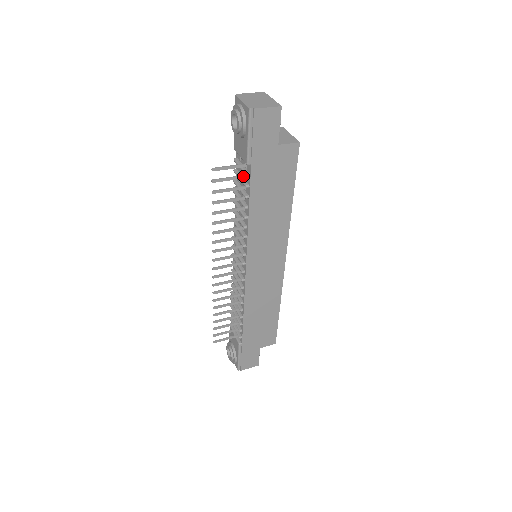
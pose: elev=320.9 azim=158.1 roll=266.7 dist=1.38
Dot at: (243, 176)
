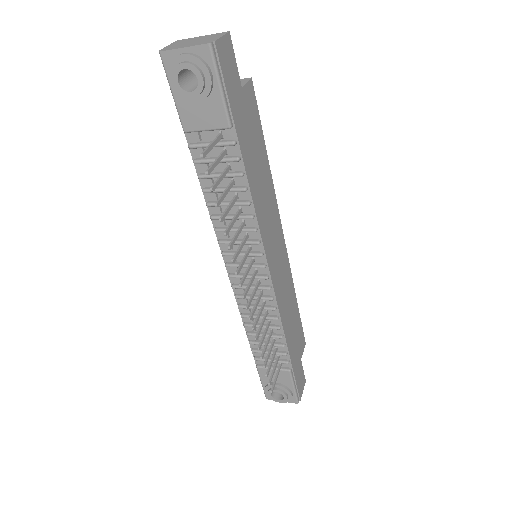
Dot at: (224, 151)
